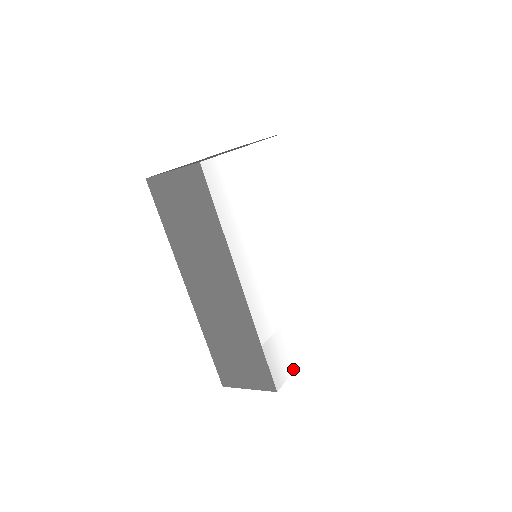
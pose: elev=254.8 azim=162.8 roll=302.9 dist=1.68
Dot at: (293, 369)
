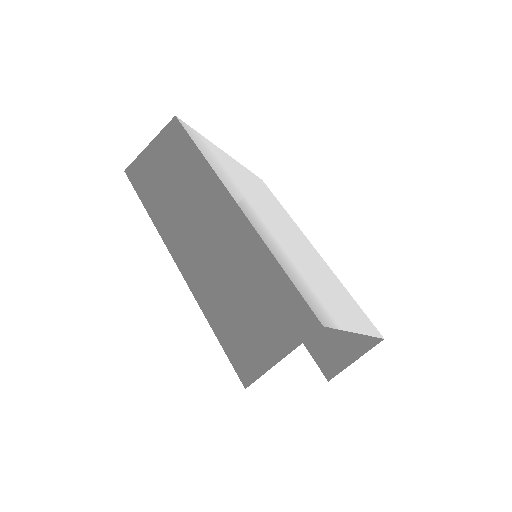
Dot at: (340, 328)
